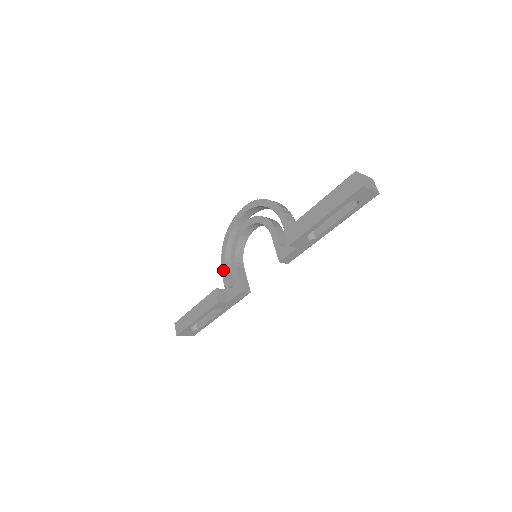
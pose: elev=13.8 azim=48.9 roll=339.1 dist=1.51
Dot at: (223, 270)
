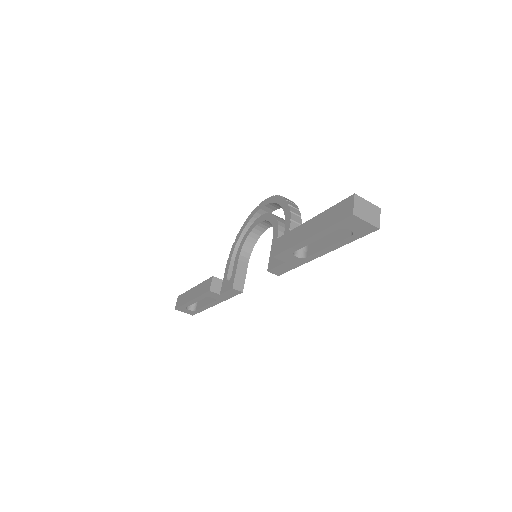
Dot at: (229, 259)
